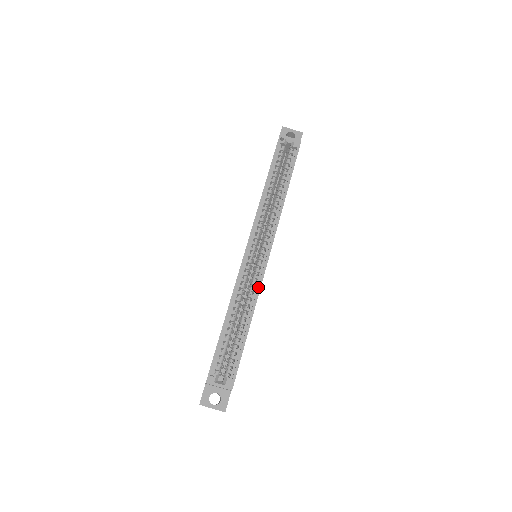
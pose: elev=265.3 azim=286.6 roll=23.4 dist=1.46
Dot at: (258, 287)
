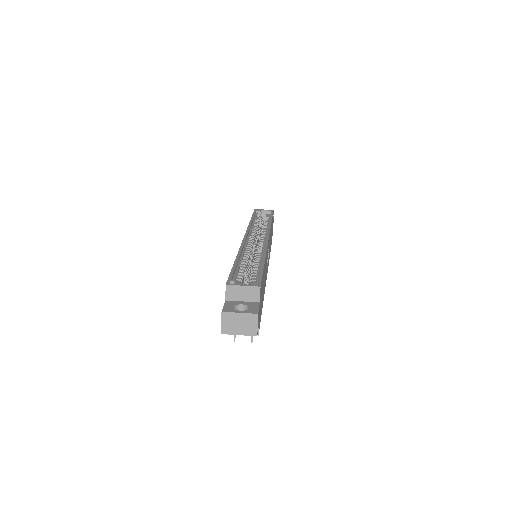
Dot at: (264, 247)
